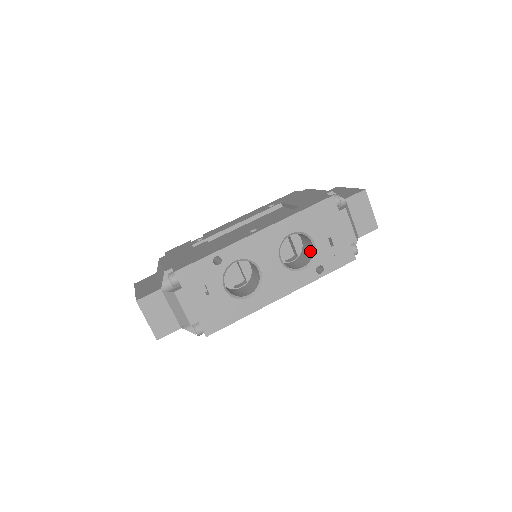
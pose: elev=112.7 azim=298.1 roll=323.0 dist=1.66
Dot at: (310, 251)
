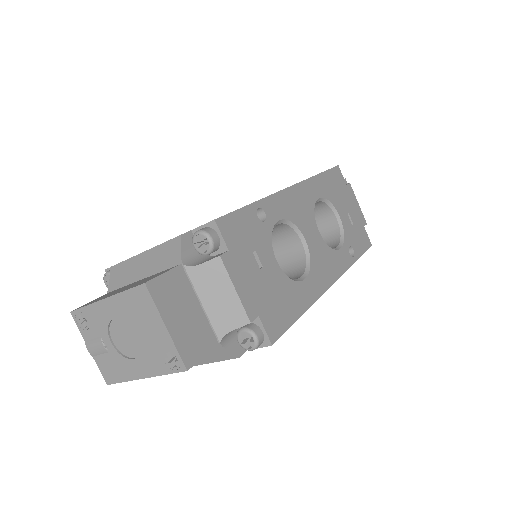
Dot at: (331, 232)
